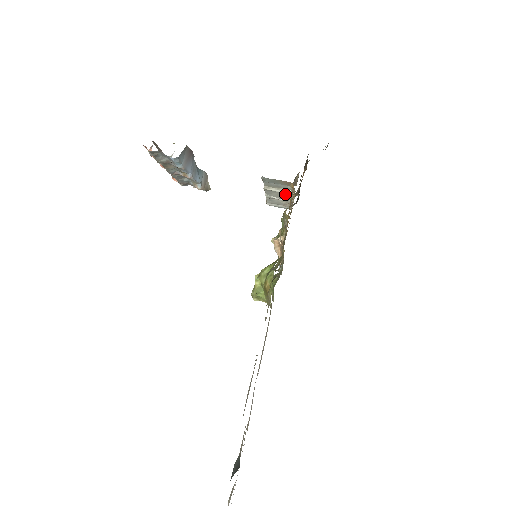
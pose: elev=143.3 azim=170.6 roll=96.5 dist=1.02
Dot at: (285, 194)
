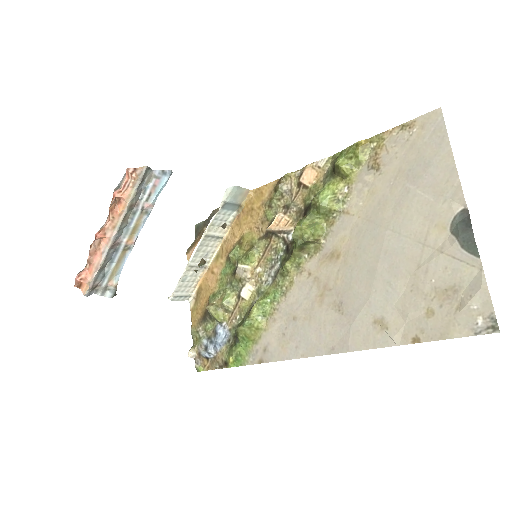
Dot at: (212, 245)
